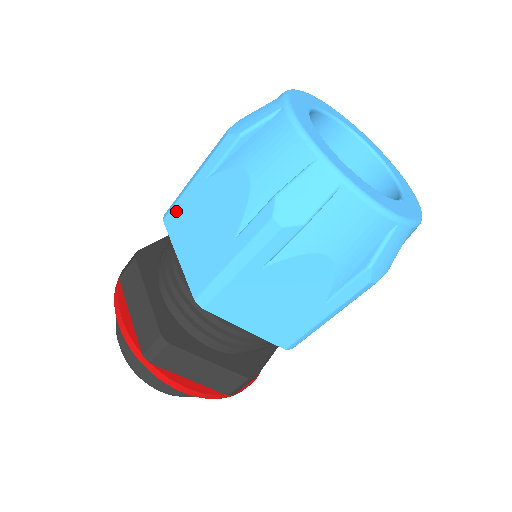
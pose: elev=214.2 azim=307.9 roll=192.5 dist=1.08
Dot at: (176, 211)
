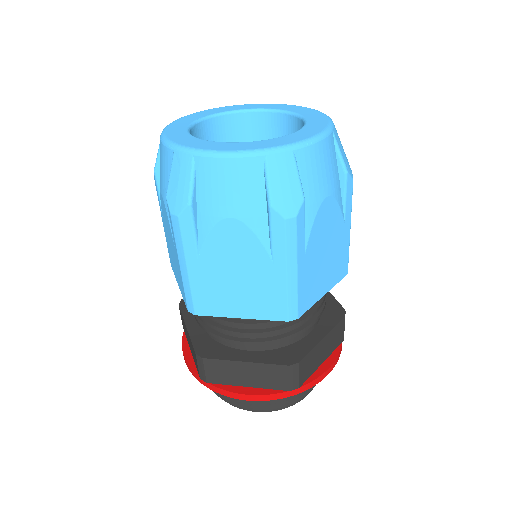
Dot at: (169, 253)
